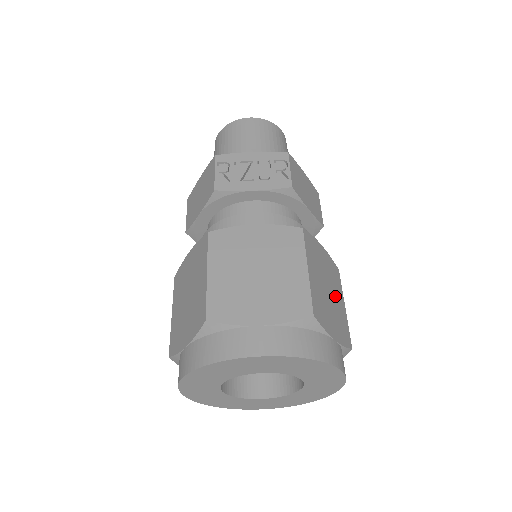
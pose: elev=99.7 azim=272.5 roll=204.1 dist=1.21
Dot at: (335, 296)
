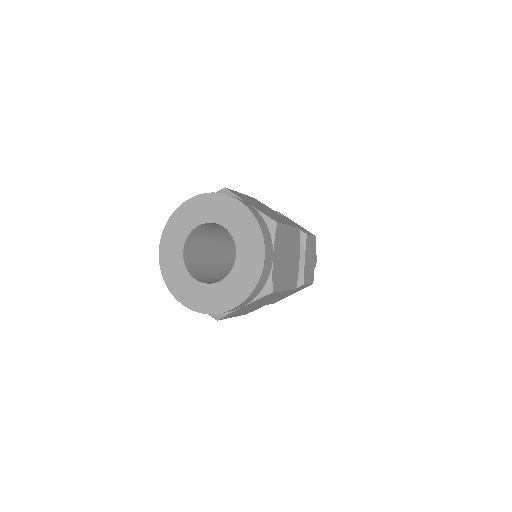
Dot at: (287, 272)
